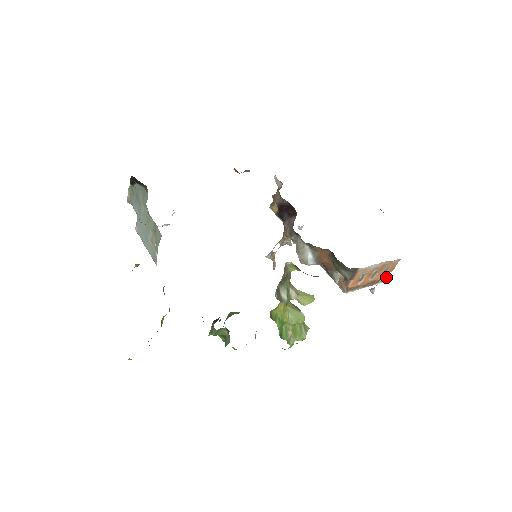
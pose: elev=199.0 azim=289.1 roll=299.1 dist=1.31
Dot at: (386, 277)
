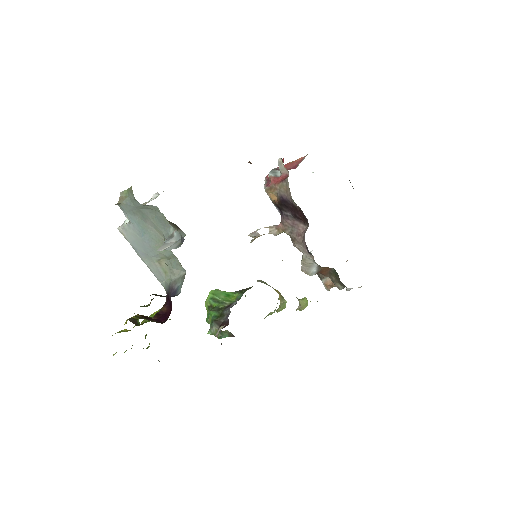
Dot at: occluded
